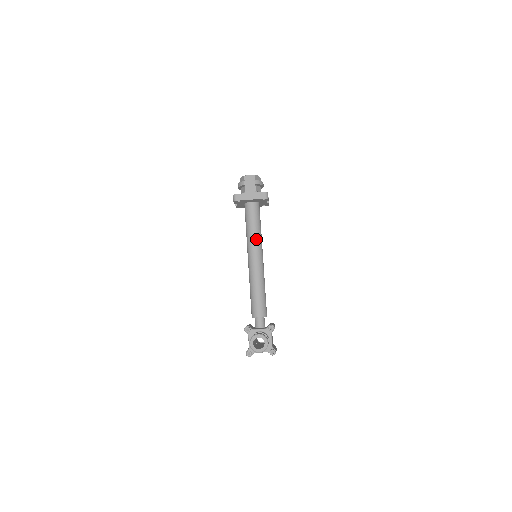
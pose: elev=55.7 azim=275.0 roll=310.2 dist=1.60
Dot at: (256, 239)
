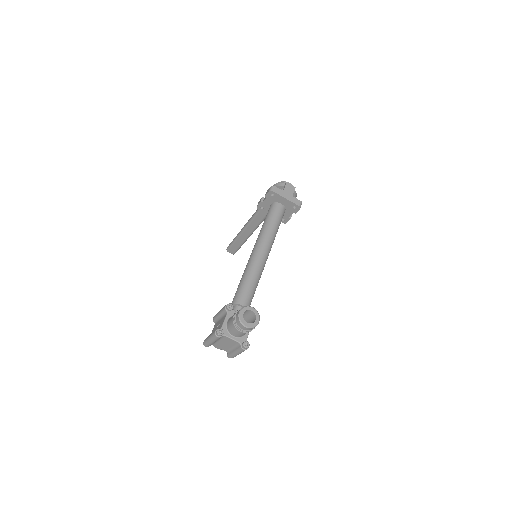
Dot at: (272, 235)
